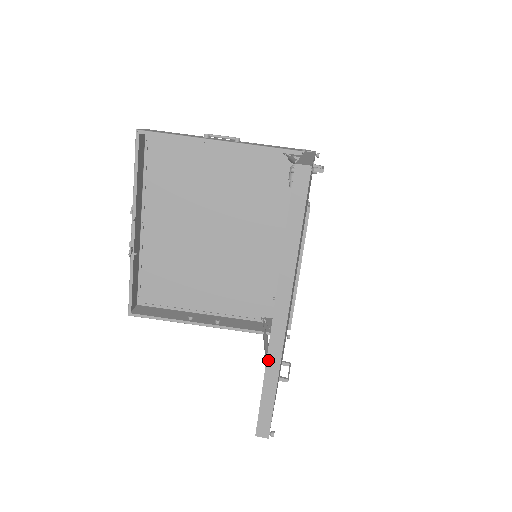
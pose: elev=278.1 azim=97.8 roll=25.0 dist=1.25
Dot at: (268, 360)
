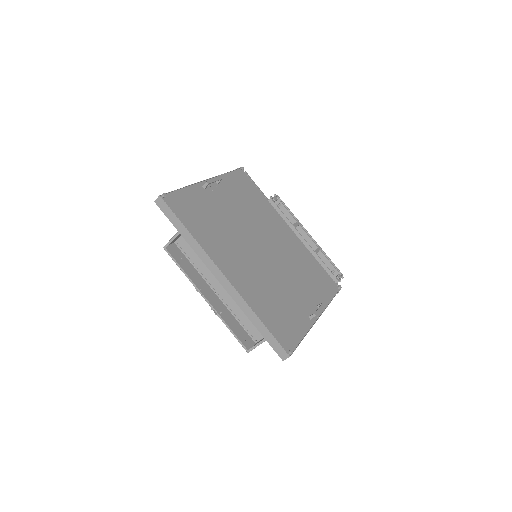
Dot at: (242, 309)
